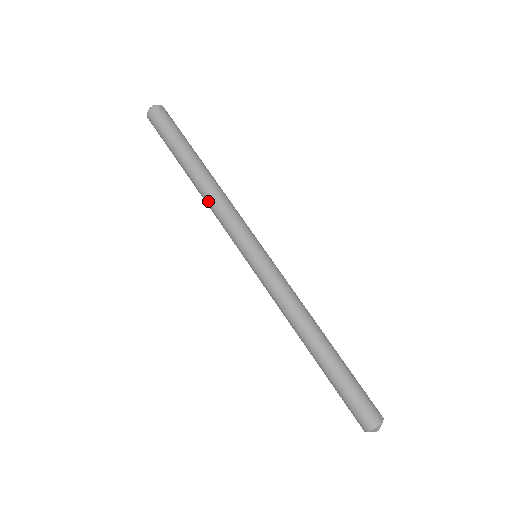
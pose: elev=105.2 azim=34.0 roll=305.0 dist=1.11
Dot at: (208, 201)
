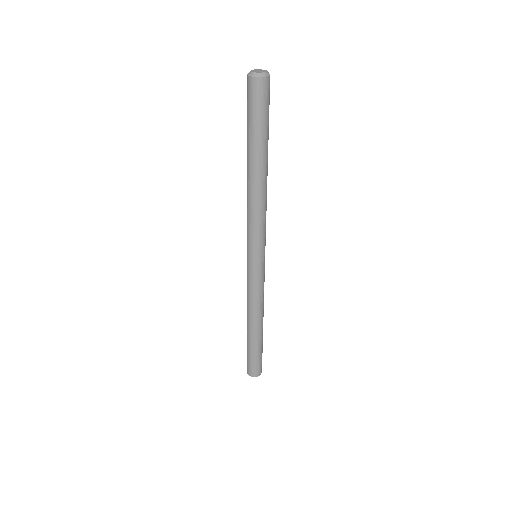
Dot at: (252, 201)
